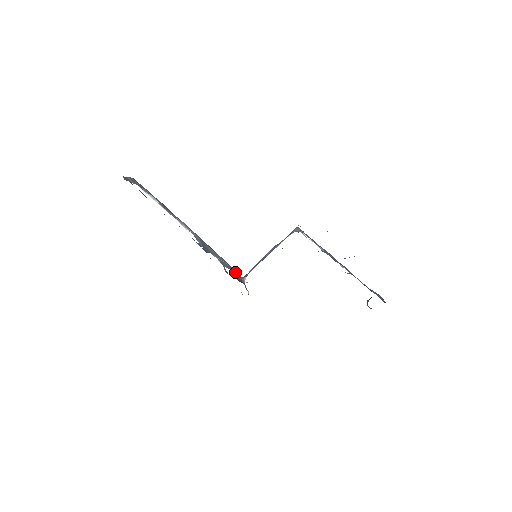
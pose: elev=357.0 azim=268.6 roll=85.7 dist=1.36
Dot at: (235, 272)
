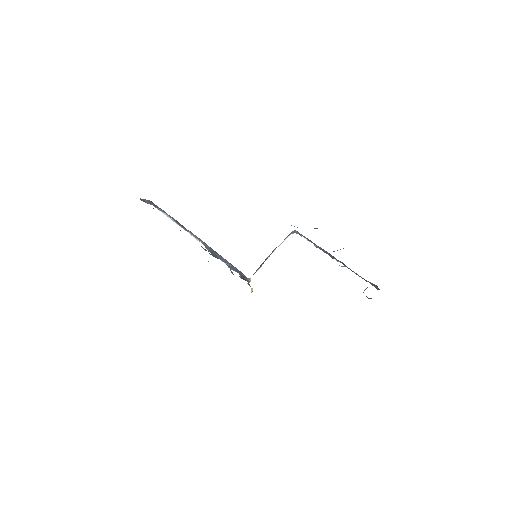
Dot at: (242, 275)
